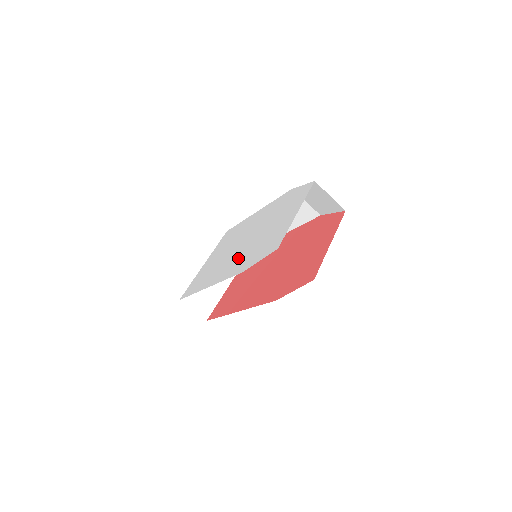
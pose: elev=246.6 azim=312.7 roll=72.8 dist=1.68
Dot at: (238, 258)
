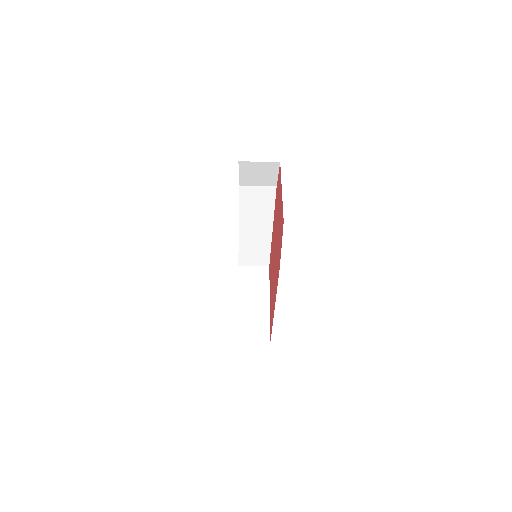
Dot at: occluded
